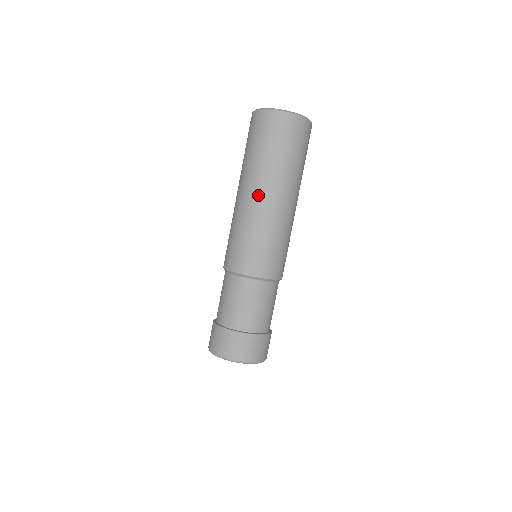
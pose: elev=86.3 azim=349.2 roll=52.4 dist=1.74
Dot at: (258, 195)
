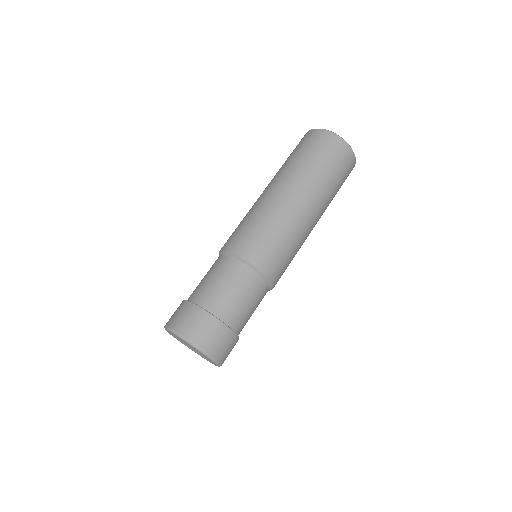
Dot at: (303, 203)
